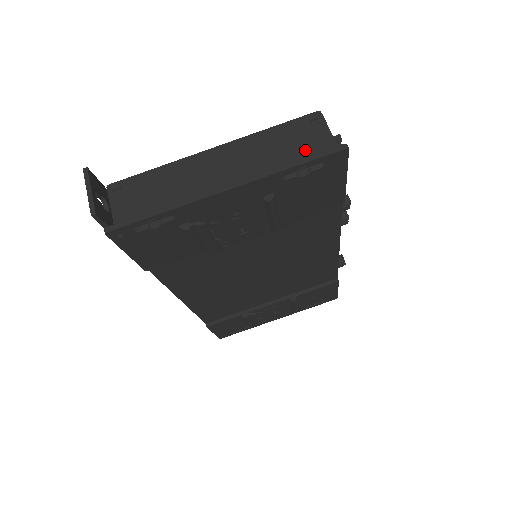
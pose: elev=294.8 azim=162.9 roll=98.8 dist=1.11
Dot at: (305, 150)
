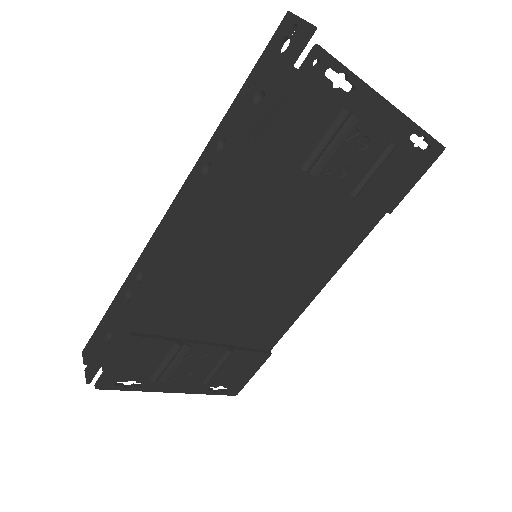
Dot at: occluded
